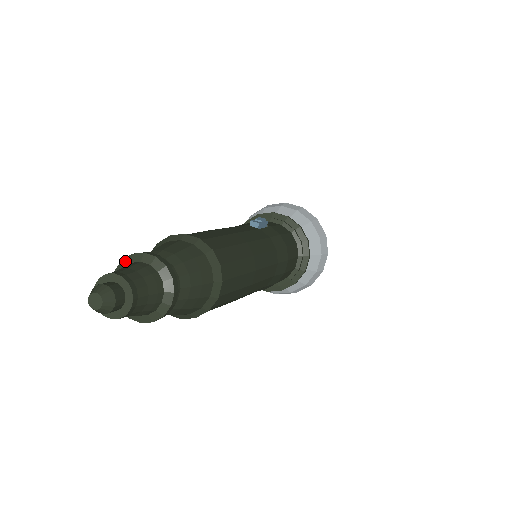
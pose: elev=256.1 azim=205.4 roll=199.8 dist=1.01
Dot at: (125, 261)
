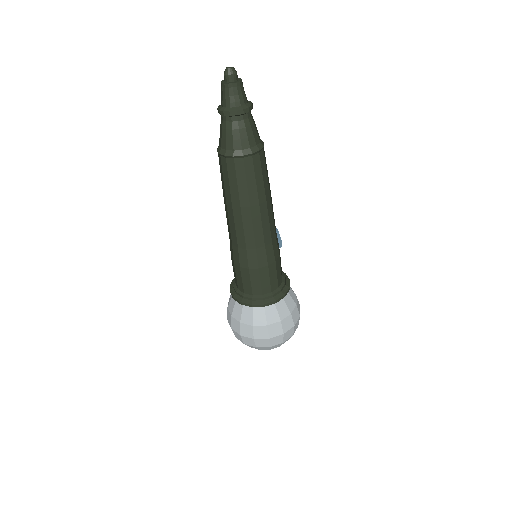
Dot at: occluded
